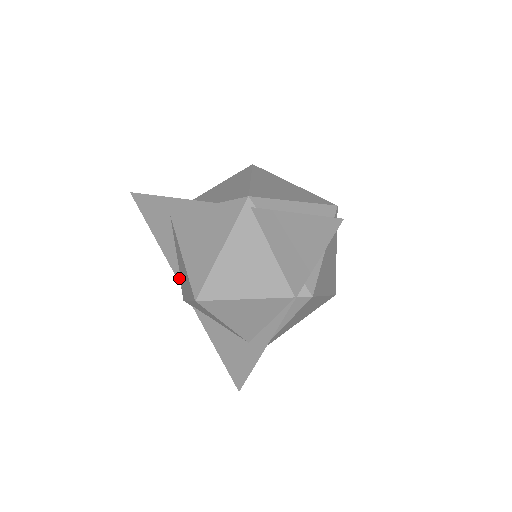
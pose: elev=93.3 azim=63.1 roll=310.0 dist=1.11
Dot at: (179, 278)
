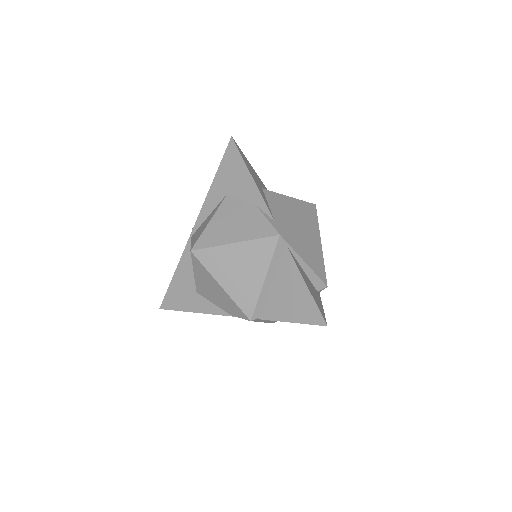
Dot at: occluded
